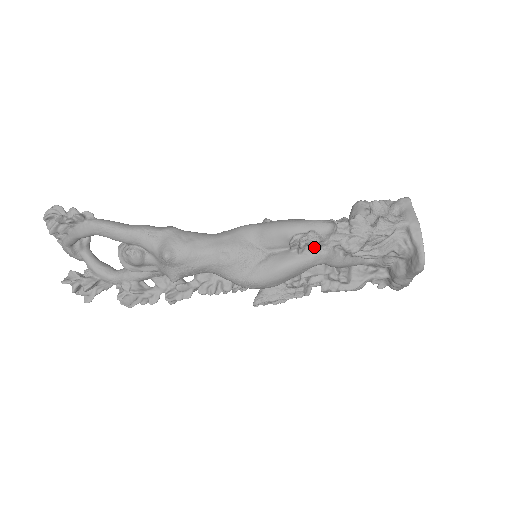
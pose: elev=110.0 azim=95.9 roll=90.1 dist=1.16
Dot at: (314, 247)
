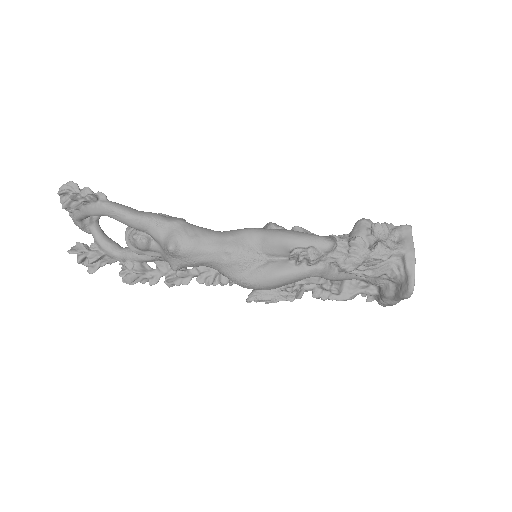
Dot at: (312, 262)
